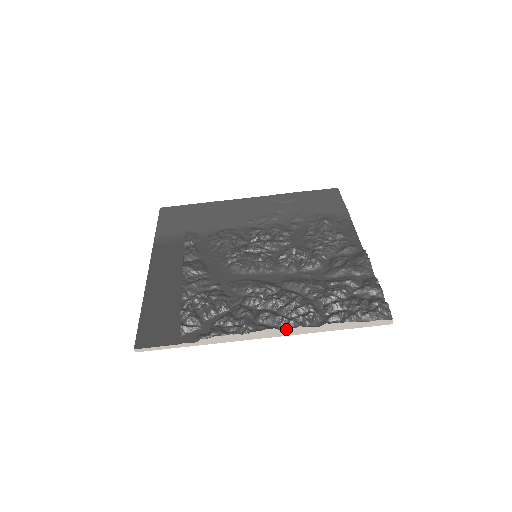
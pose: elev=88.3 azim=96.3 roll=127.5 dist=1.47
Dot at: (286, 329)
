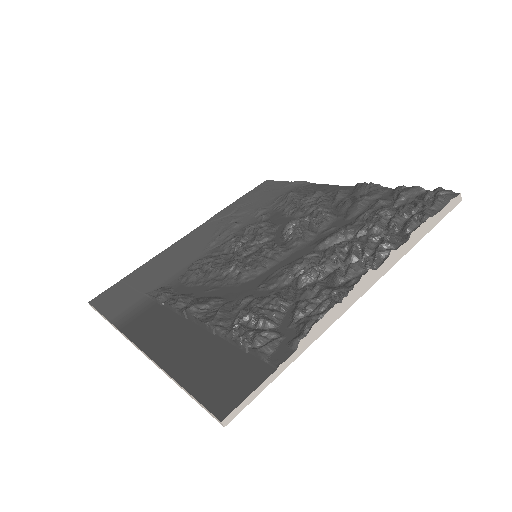
Dot at: (380, 265)
